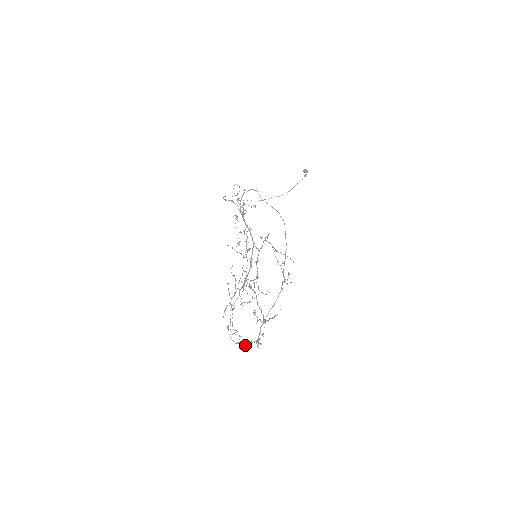
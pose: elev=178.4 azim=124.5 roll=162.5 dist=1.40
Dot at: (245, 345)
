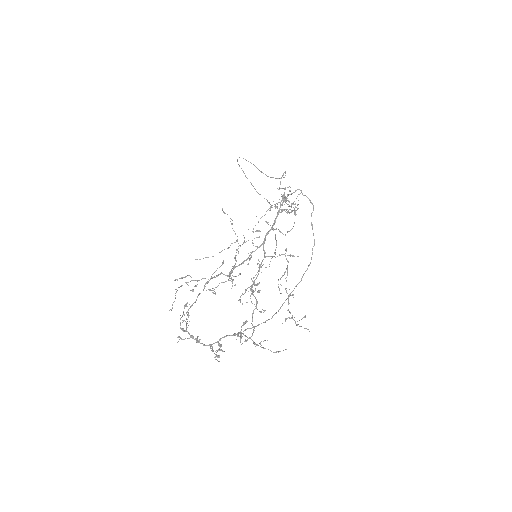
Dot at: (188, 338)
